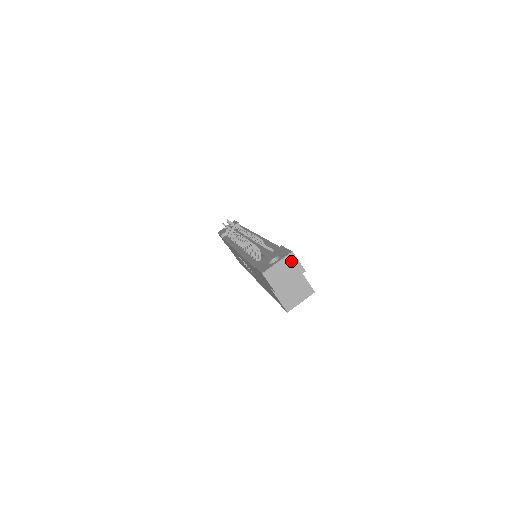
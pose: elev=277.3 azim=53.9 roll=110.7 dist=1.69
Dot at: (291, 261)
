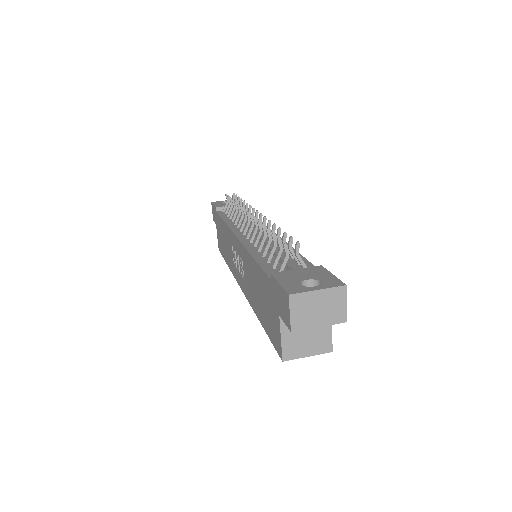
Dot at: (337, 298)
